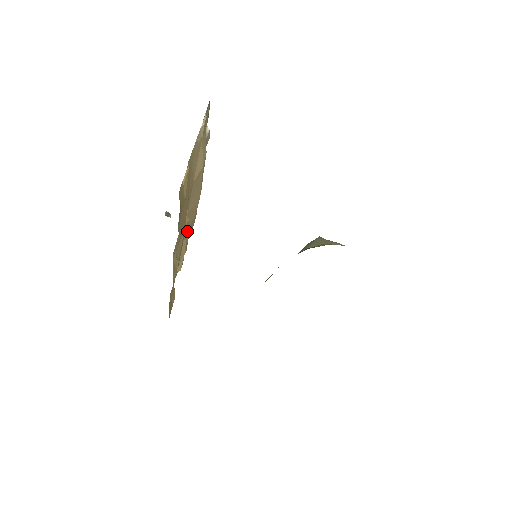
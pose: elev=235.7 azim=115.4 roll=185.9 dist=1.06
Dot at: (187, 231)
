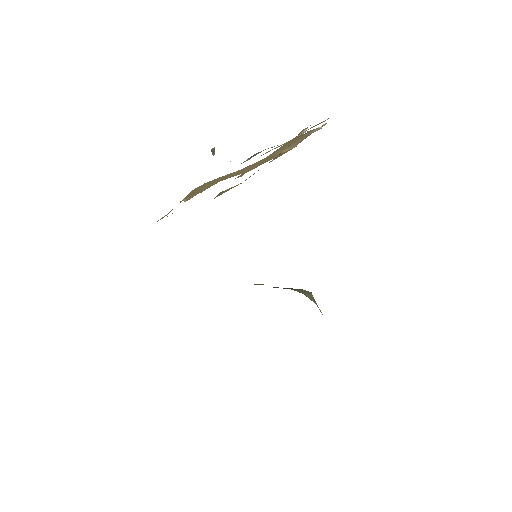
Dot at: (220, 180)
